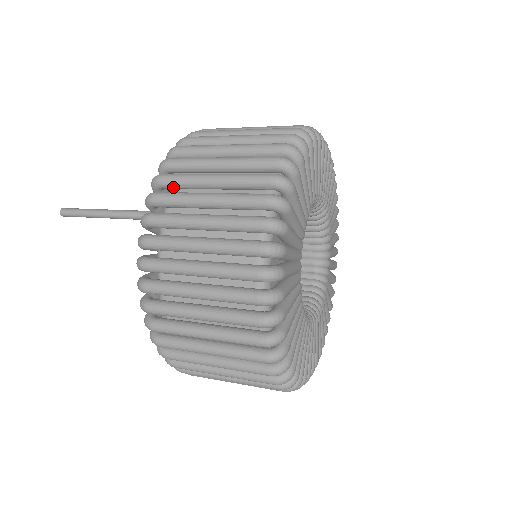
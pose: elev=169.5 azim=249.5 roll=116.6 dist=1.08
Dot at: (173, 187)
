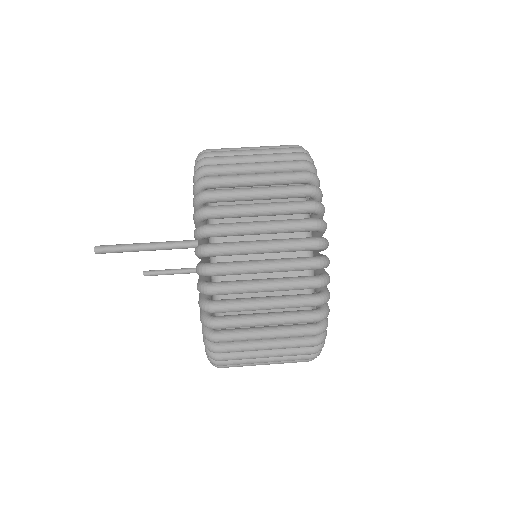
Dot at: (220, 218)
